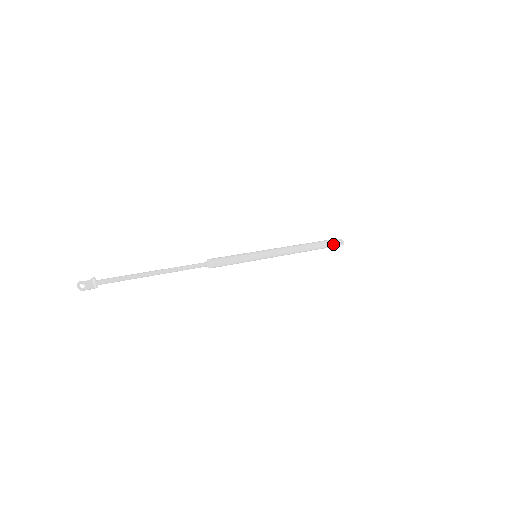
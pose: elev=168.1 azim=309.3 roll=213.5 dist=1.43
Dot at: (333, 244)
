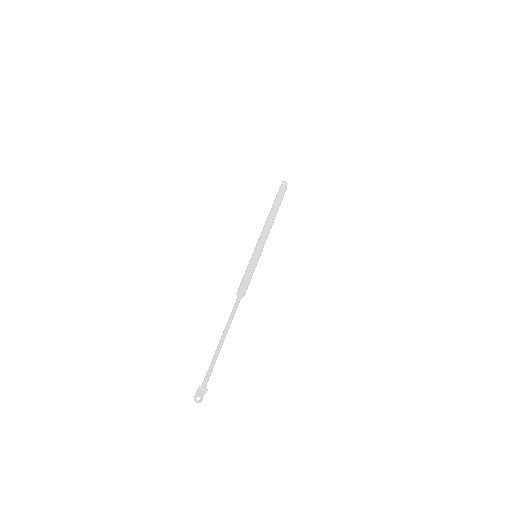
Dot at: (284, 192)
